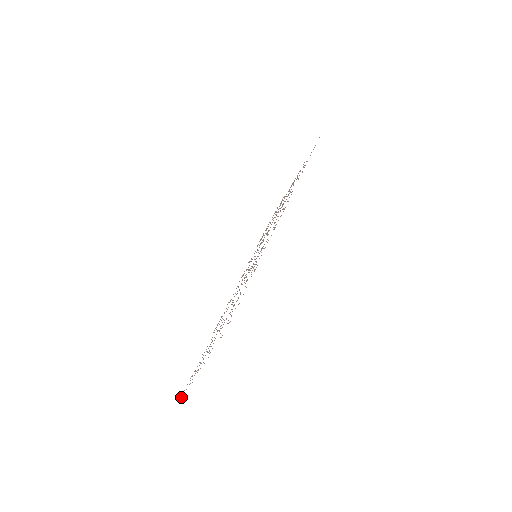
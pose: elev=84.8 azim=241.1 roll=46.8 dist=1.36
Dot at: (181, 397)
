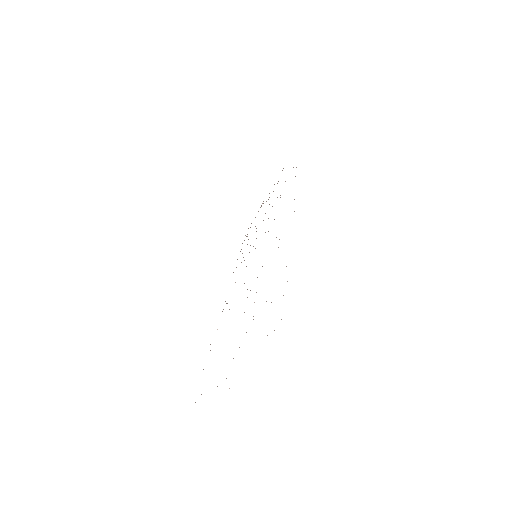
Dot at: occluded
